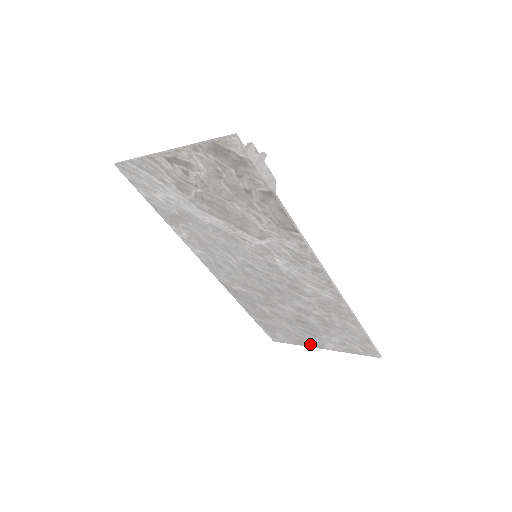
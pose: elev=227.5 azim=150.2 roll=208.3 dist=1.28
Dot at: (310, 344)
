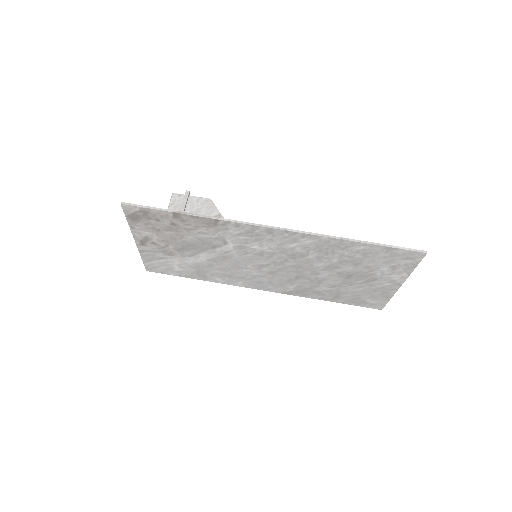
Dot at: (391, 289)
